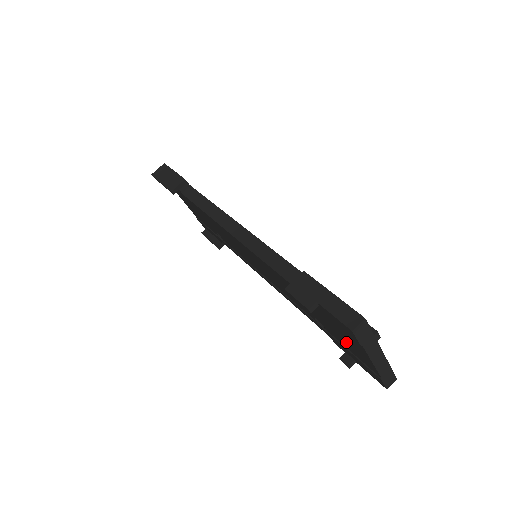
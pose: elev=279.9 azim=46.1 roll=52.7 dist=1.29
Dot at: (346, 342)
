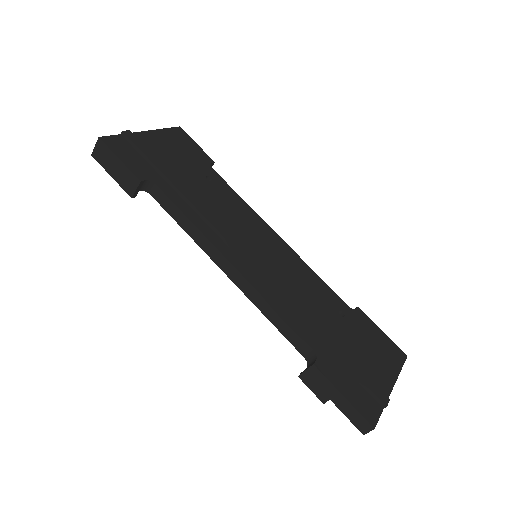
Dot at: occluded
